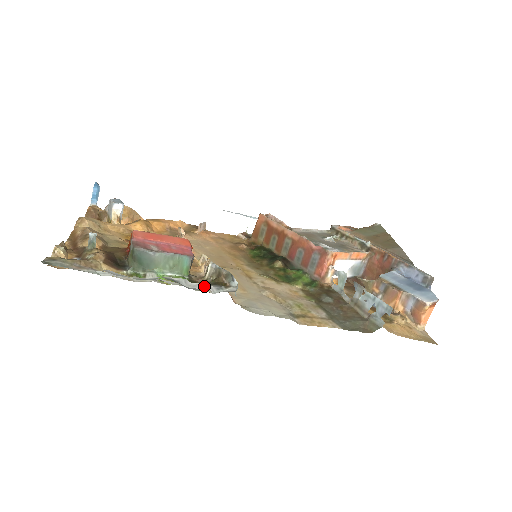
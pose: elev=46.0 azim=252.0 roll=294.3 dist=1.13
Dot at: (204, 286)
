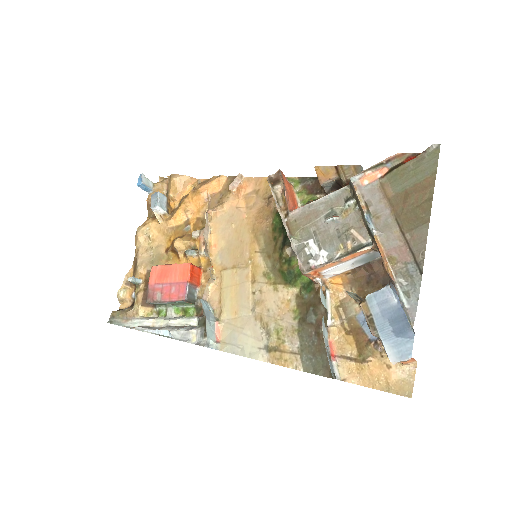
Dot at: (192, 334)
